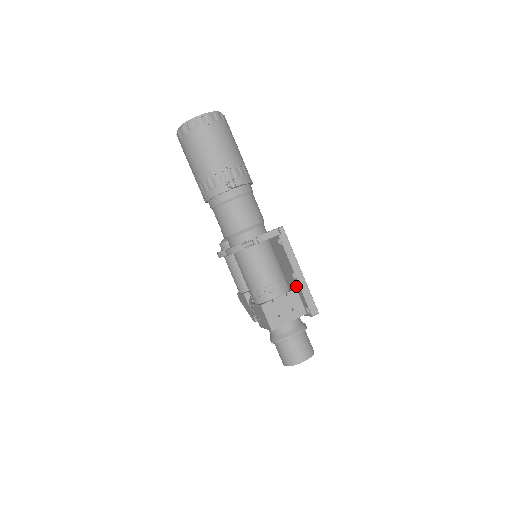
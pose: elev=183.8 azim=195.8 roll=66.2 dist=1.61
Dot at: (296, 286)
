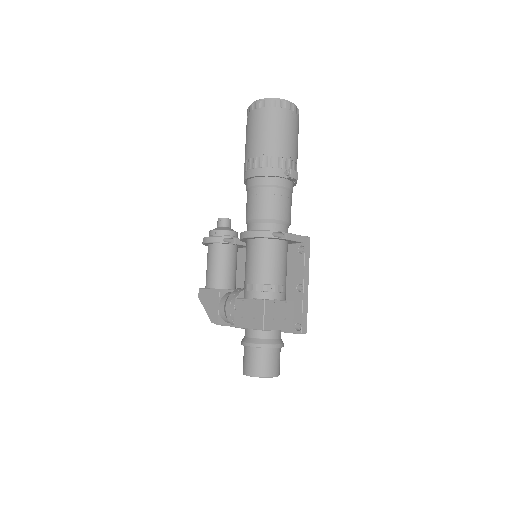
Dot at: (296, 298)
